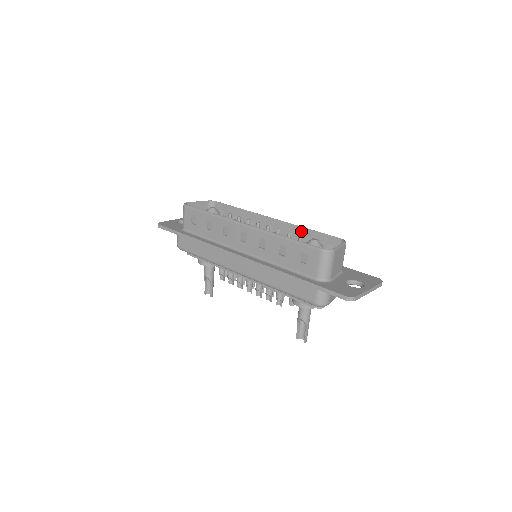
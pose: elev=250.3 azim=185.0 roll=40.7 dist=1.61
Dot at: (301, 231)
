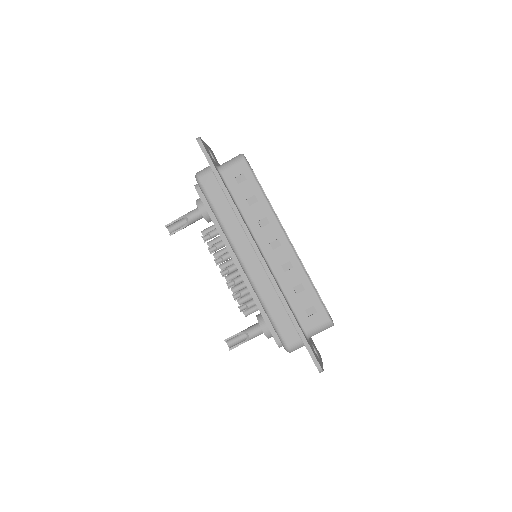
Dot at: occluded
